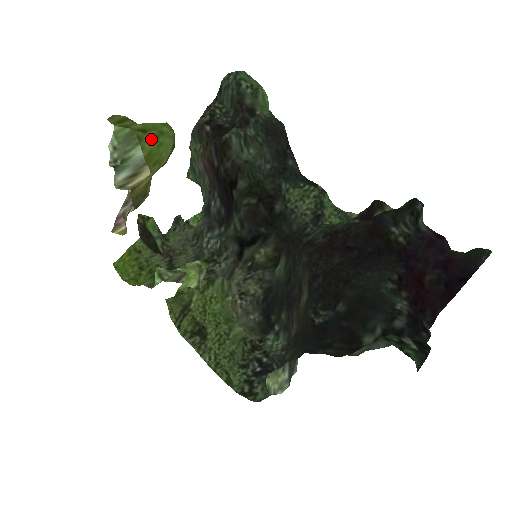
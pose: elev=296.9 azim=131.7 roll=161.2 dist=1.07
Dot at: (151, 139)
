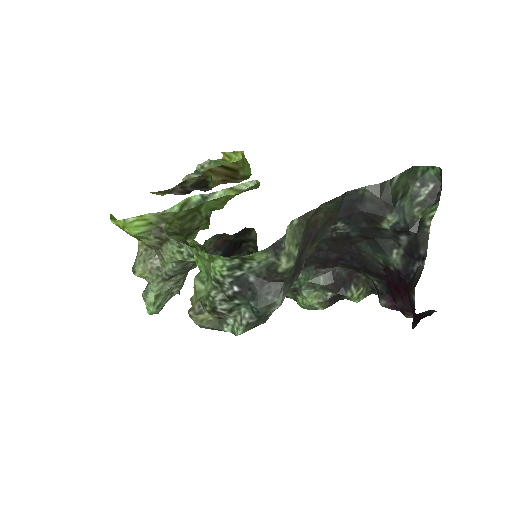
Dot at: occluded
